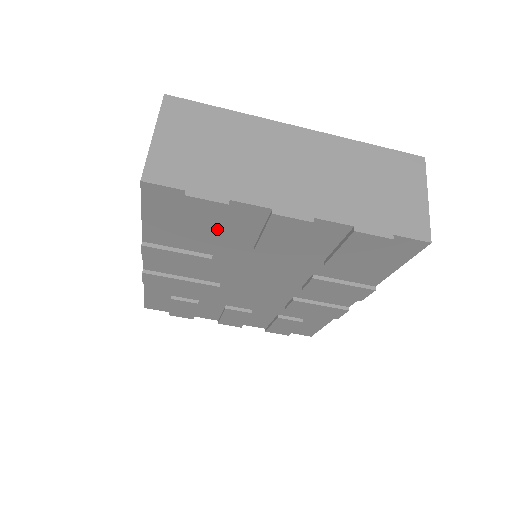
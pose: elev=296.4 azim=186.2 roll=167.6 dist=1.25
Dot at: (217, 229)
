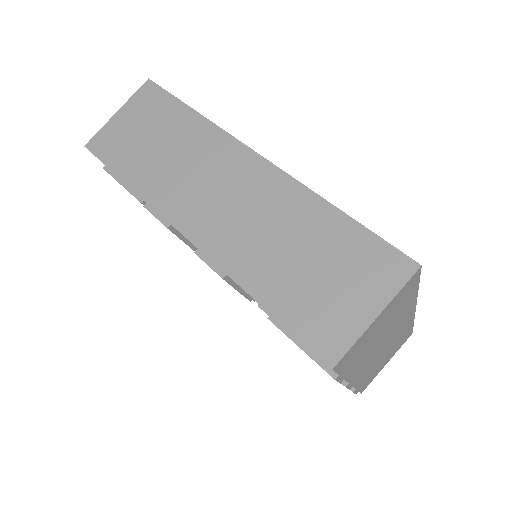
Dot at: occluded
